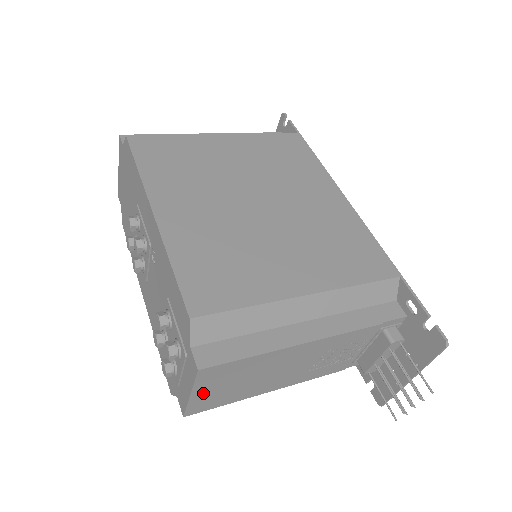
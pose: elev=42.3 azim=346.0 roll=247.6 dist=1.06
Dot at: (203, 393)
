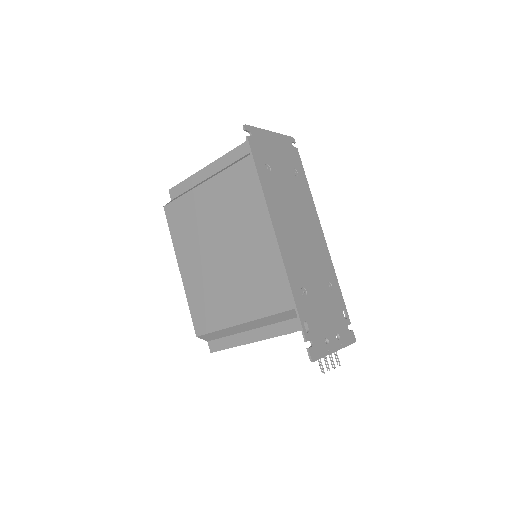
Dot at: occluded
